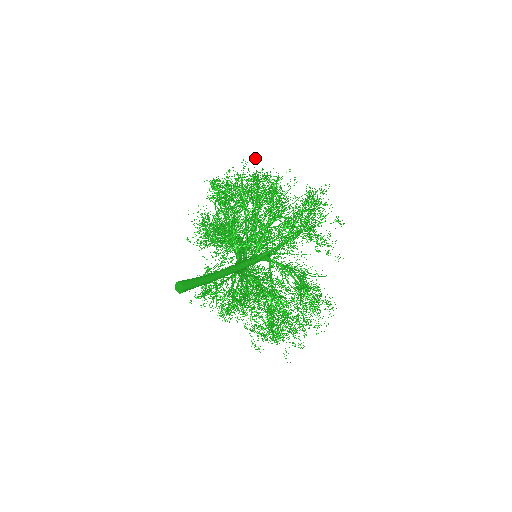
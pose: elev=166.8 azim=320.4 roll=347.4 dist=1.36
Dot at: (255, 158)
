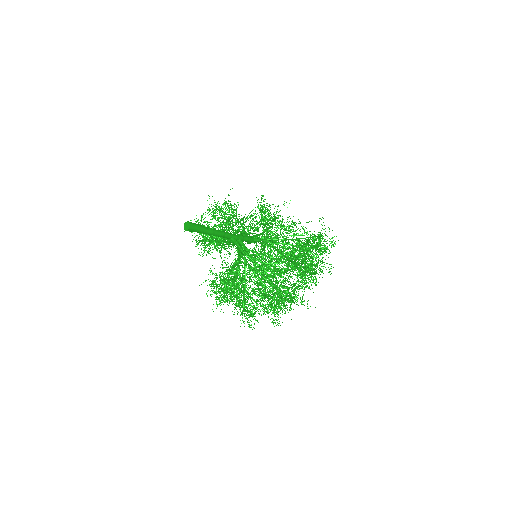
Dot at: occluded
